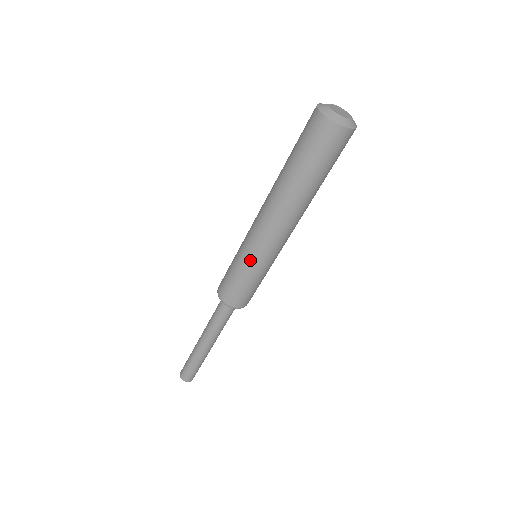
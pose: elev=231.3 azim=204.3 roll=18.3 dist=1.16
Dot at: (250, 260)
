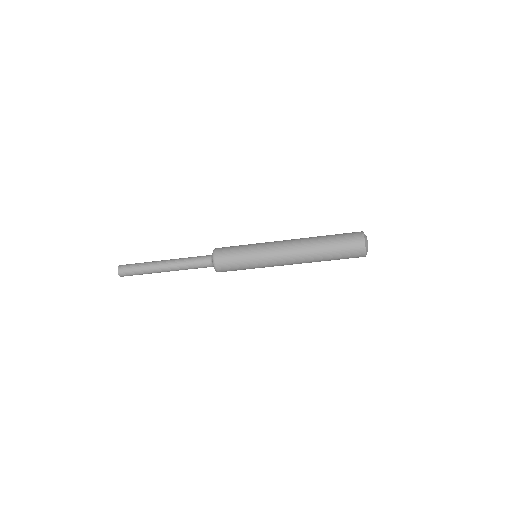
Dot at: (260, 266)
